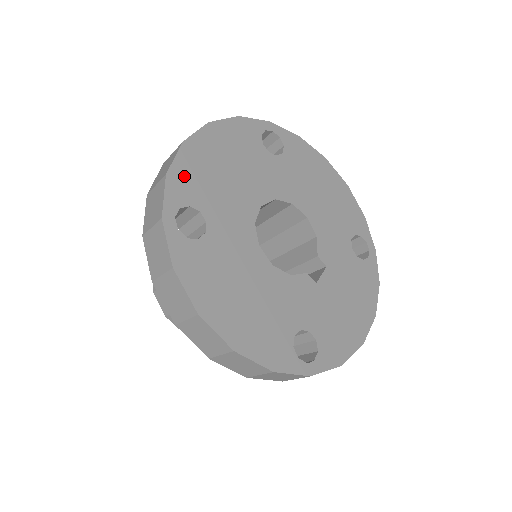
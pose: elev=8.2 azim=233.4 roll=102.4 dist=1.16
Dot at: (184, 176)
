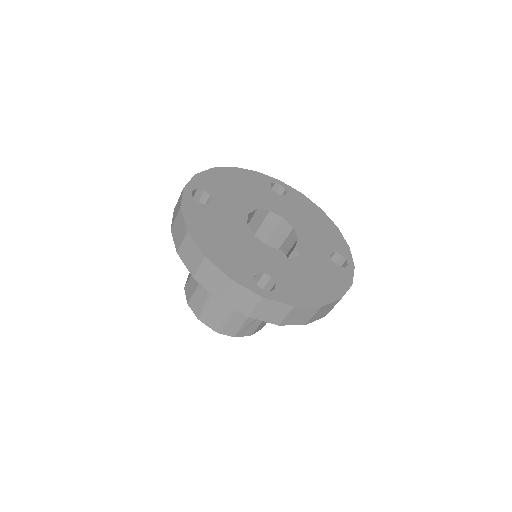
Dot at: (206, 179)
